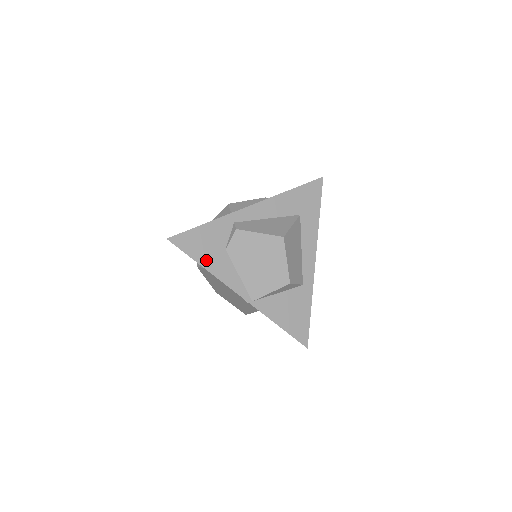
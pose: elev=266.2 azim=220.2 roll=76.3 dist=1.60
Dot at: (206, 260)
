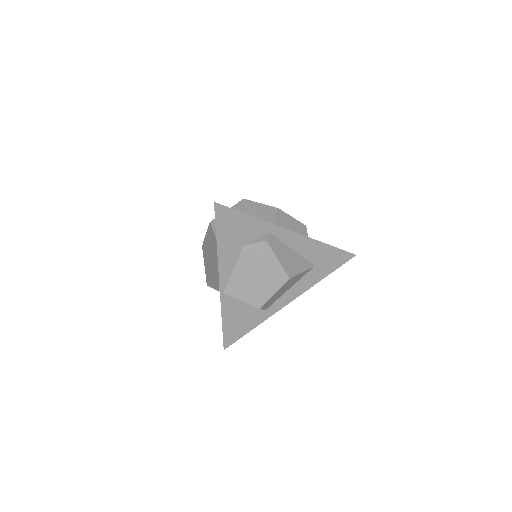
Dot at: (224, 240)
